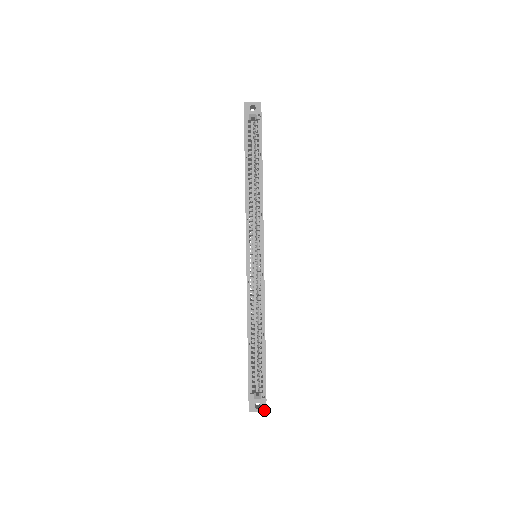
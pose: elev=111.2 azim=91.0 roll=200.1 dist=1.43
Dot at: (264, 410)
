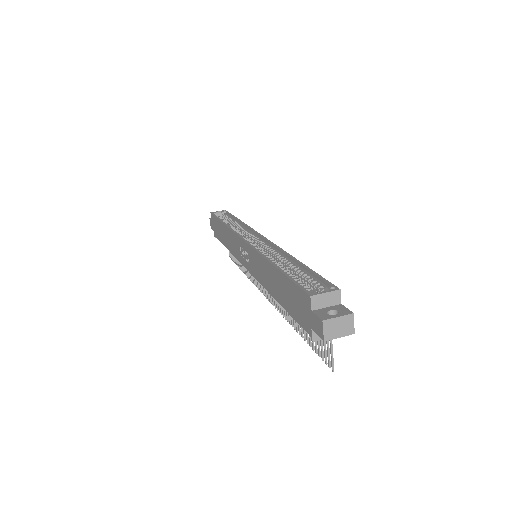
Dot at: (348, 313)
